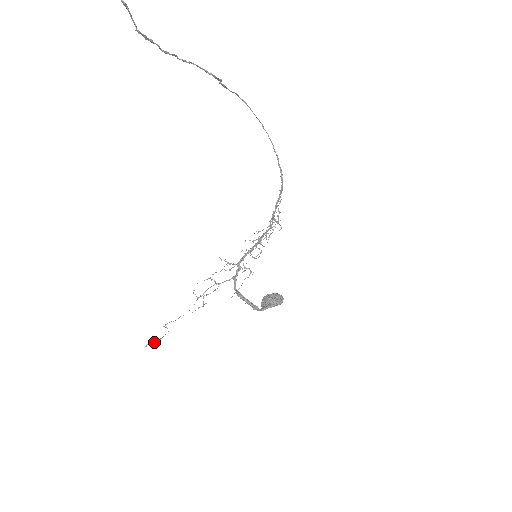
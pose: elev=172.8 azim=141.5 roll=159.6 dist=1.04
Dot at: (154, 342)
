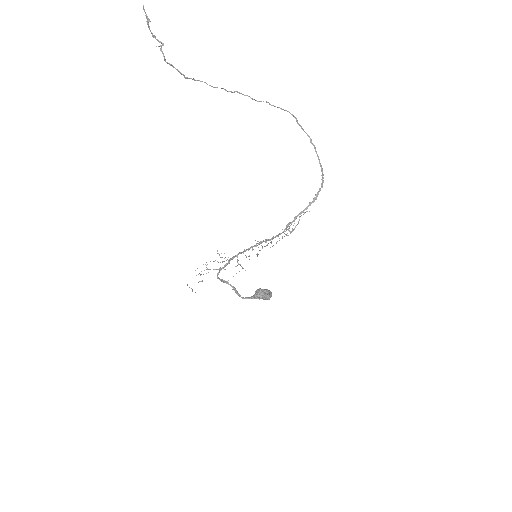
Dot at: occluded
